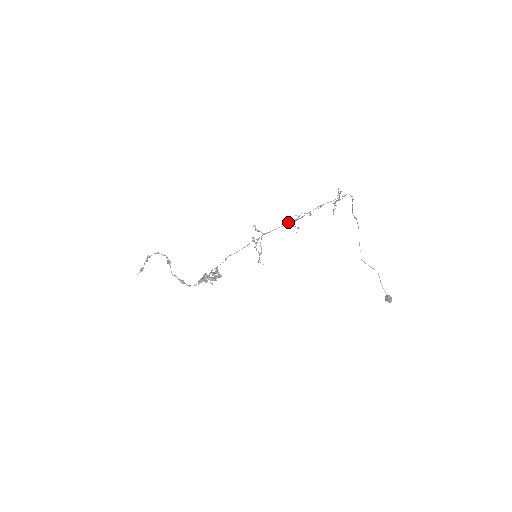
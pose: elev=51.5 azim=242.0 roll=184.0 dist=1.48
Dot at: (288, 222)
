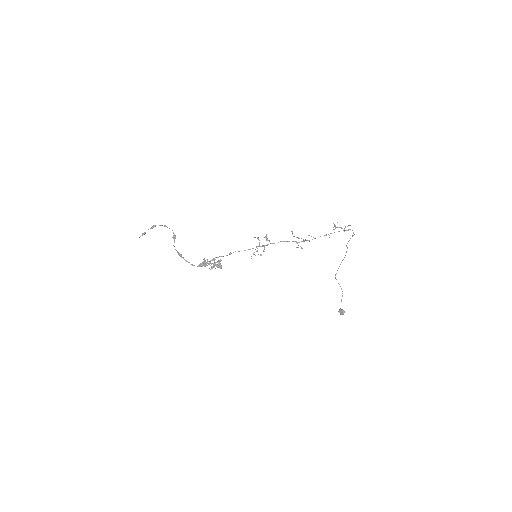
Dot at: (292, 232)
